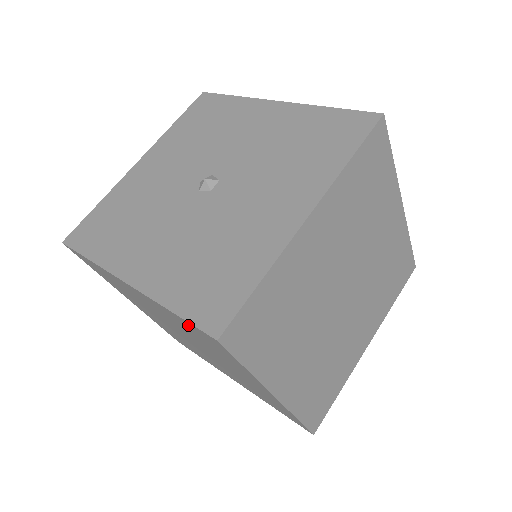
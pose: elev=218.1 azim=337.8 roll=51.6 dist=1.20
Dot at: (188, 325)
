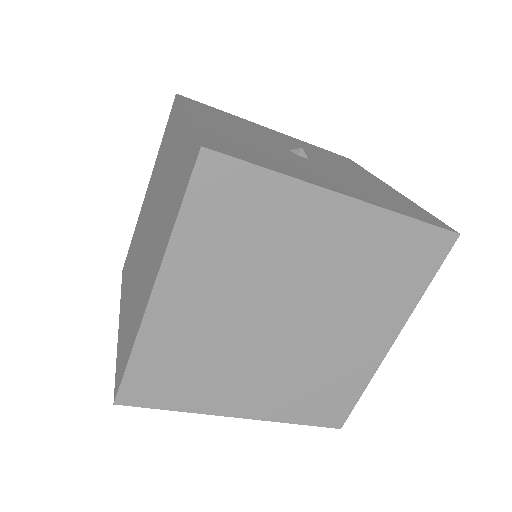
Dot at: (189, 149)
